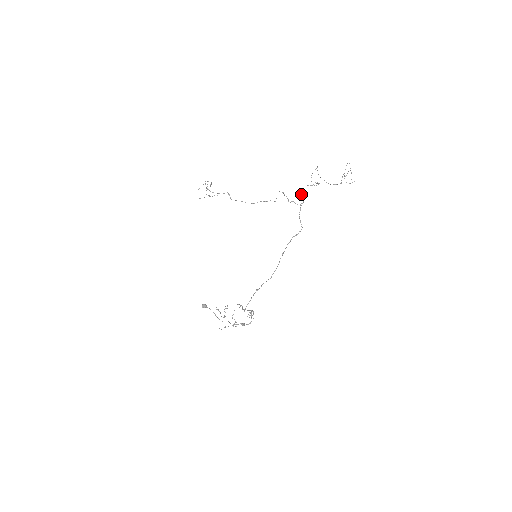
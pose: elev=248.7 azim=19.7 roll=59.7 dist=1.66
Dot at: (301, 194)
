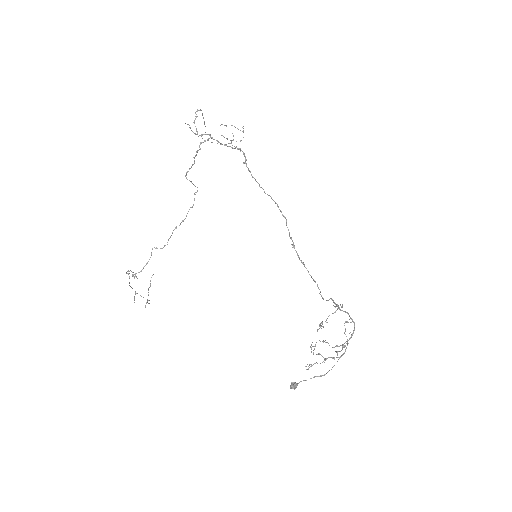
Dot at: occluded
